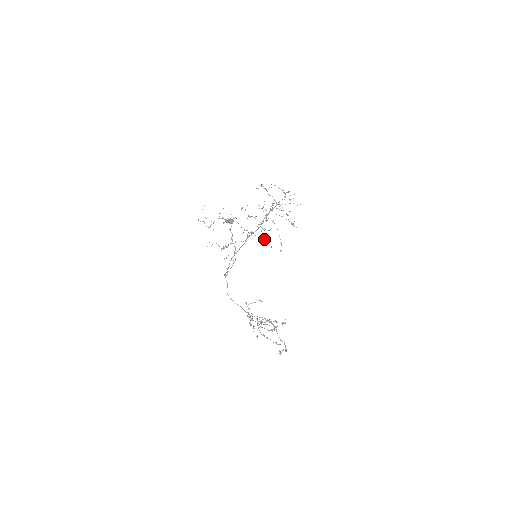
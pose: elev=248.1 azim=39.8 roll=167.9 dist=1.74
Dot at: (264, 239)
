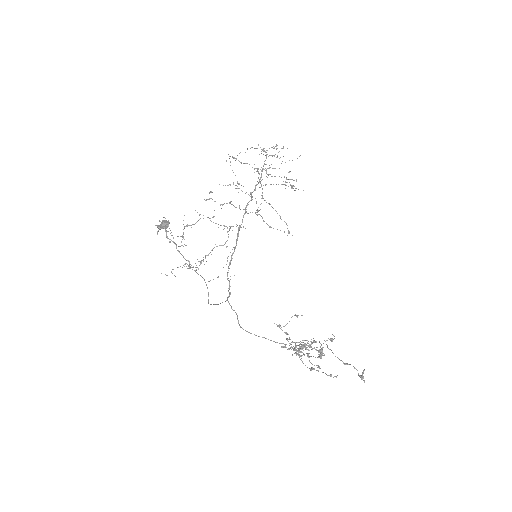
Dot at: (270, 227)
